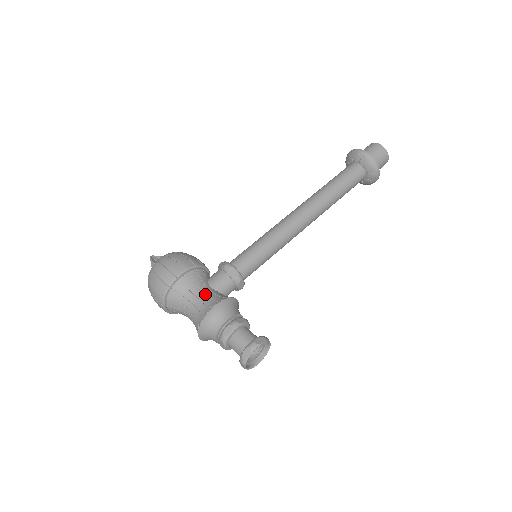
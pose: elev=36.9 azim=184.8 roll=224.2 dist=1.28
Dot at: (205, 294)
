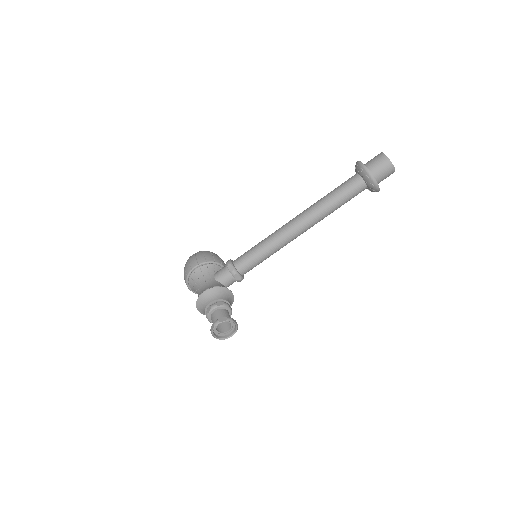
Dot at: (206, 283)
